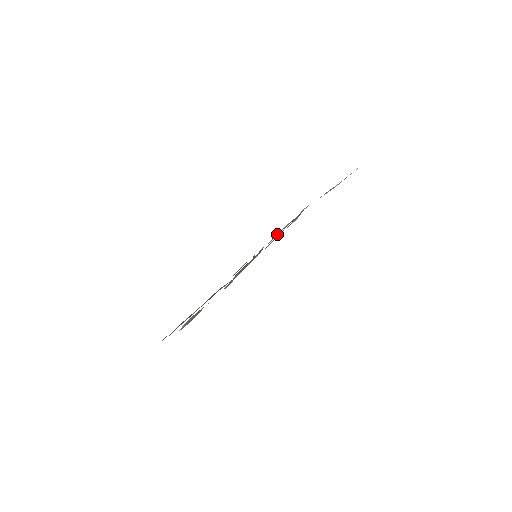
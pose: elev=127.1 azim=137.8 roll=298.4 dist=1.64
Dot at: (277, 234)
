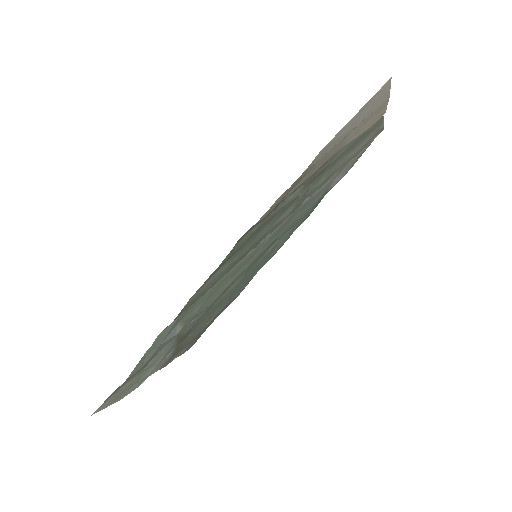
Dot at: (312, 197)
